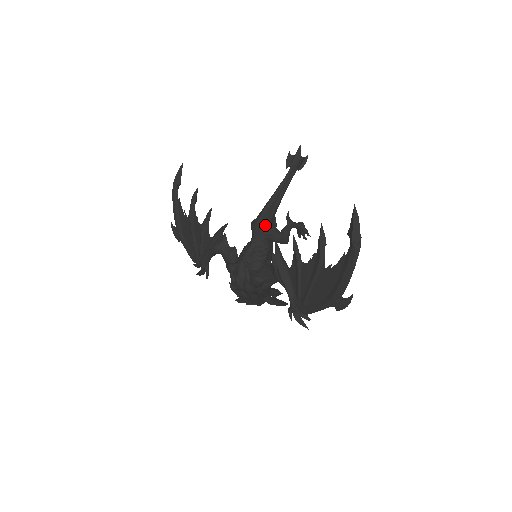
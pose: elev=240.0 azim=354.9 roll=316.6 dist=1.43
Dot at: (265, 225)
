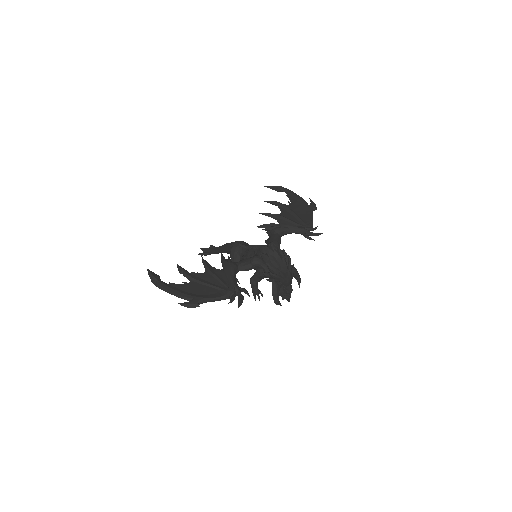
Dot at: (240, 241)
